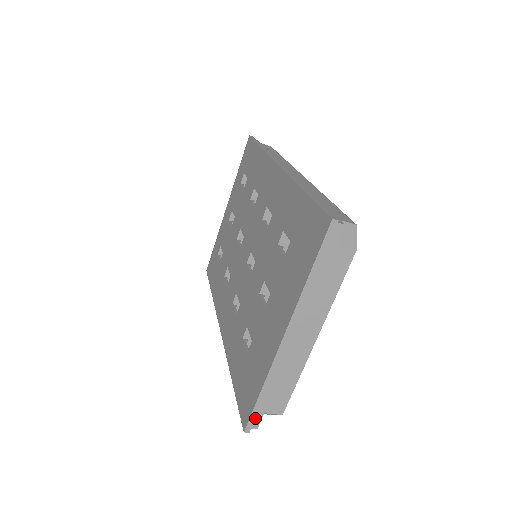
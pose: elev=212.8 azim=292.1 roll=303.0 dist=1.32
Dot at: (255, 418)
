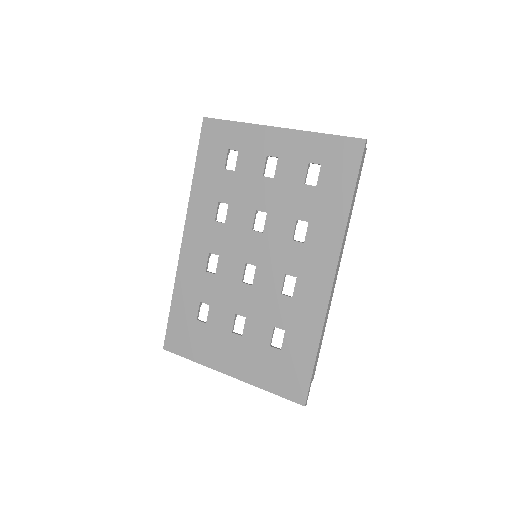
Dot at: occluded
